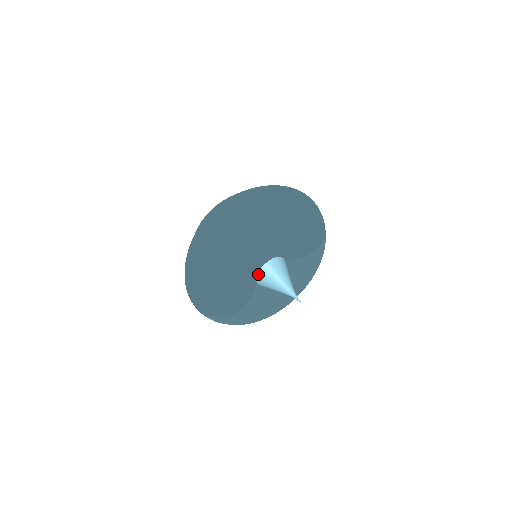
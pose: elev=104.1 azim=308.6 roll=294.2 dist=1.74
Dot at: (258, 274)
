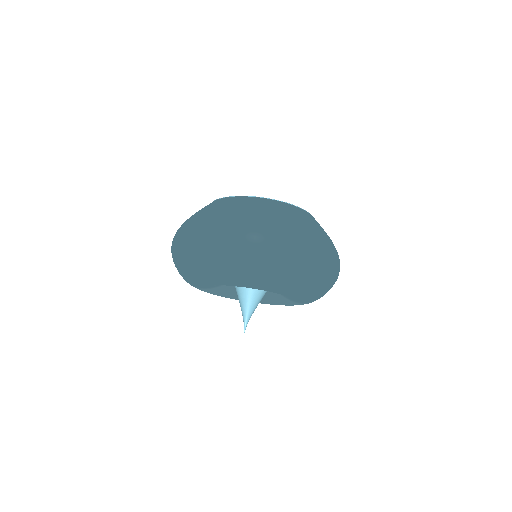
Dot at: occluded
